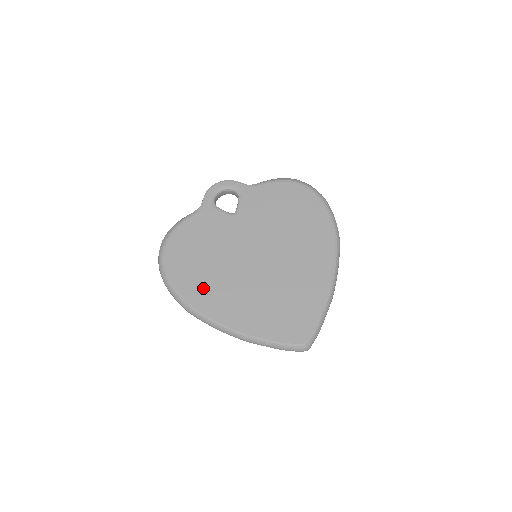
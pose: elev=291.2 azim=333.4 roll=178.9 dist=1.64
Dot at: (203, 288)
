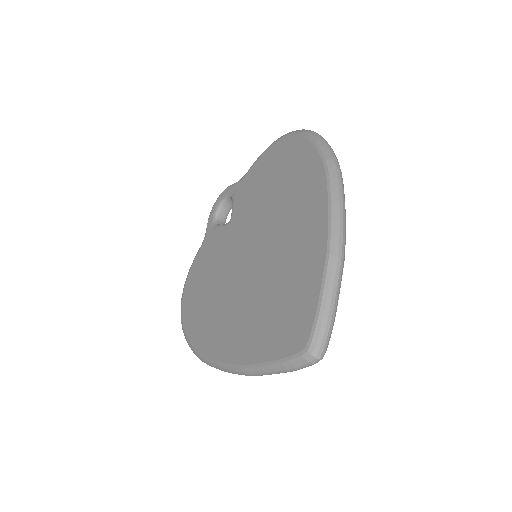
Dot at: (207, 325)
